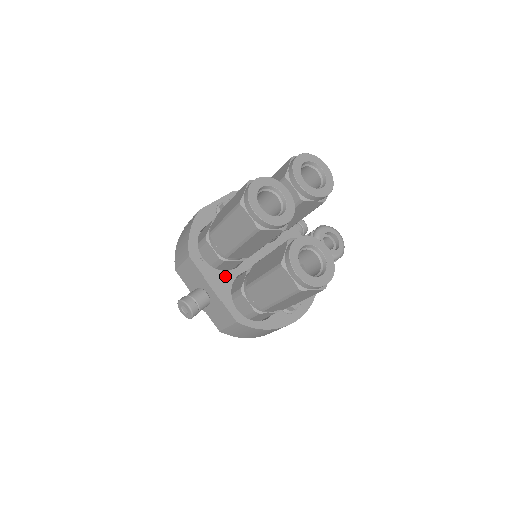
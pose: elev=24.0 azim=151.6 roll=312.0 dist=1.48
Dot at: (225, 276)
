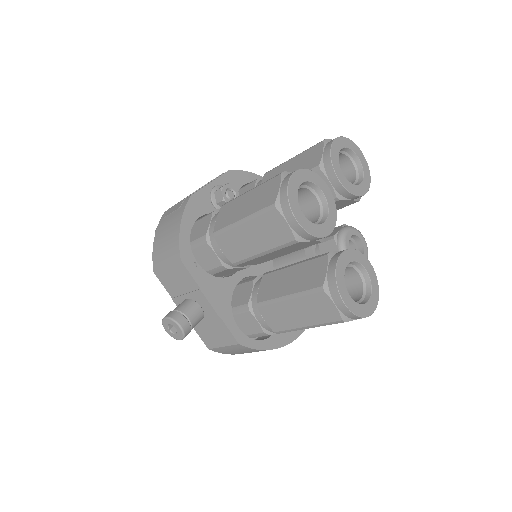
Dot at: (224, 285)
